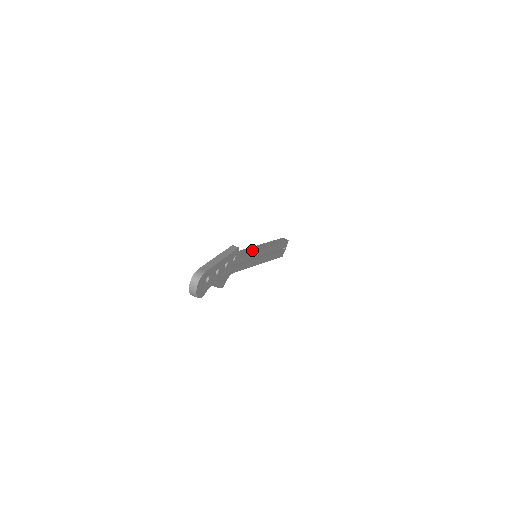
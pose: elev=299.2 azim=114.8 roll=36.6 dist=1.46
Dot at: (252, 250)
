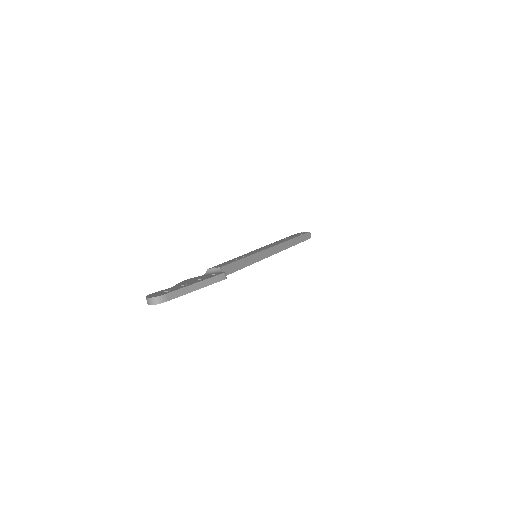
Dot at: (251, 261)
